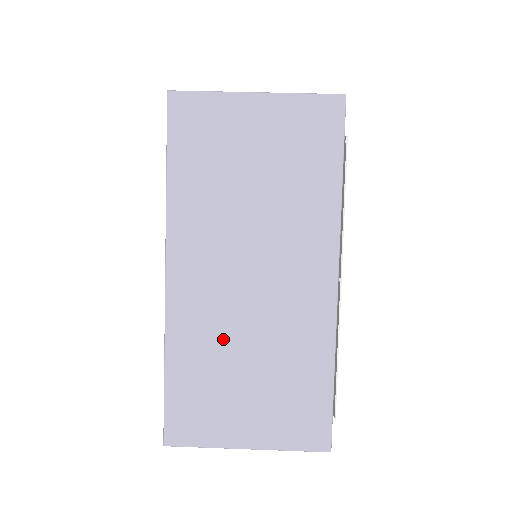
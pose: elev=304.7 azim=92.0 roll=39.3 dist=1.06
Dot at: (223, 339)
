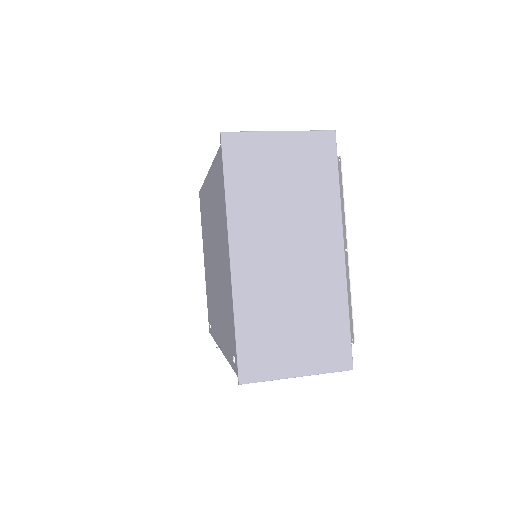
Dot at: (274, 300)
